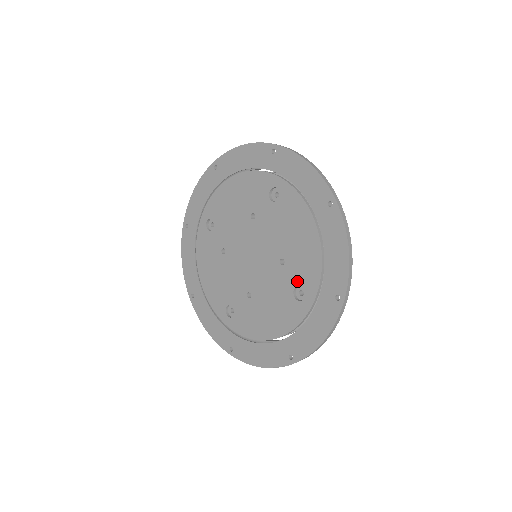
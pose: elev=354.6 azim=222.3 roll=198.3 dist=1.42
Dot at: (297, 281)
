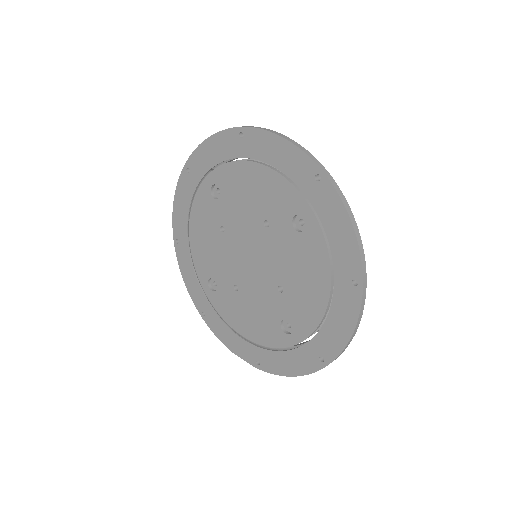
Dot at: (289, 316)
